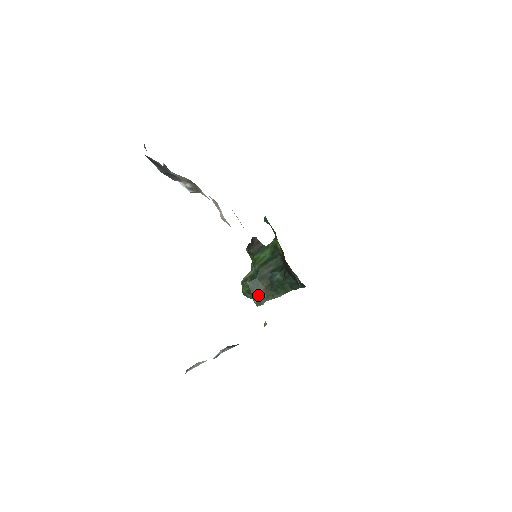
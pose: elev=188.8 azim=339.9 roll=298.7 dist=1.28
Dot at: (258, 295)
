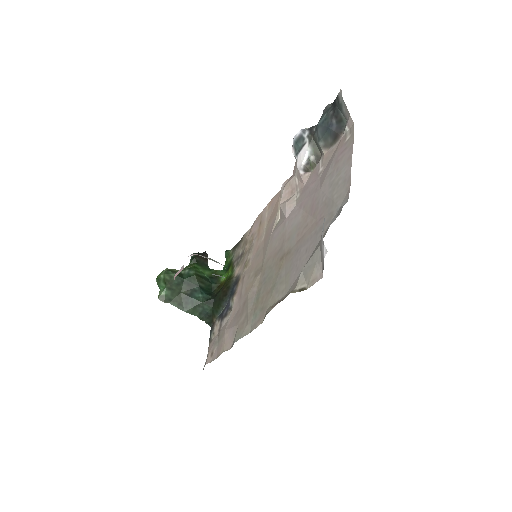
Dot at: (170, 291)
